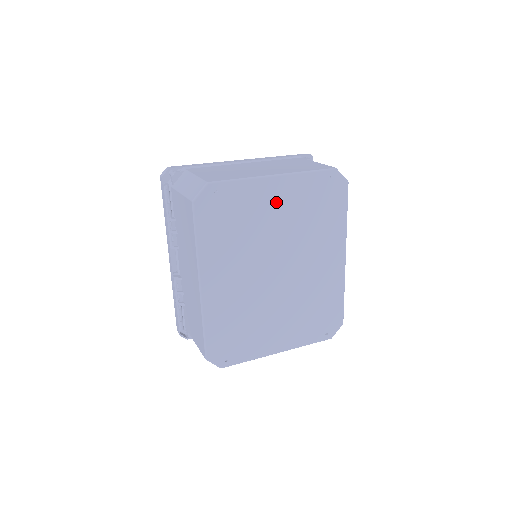
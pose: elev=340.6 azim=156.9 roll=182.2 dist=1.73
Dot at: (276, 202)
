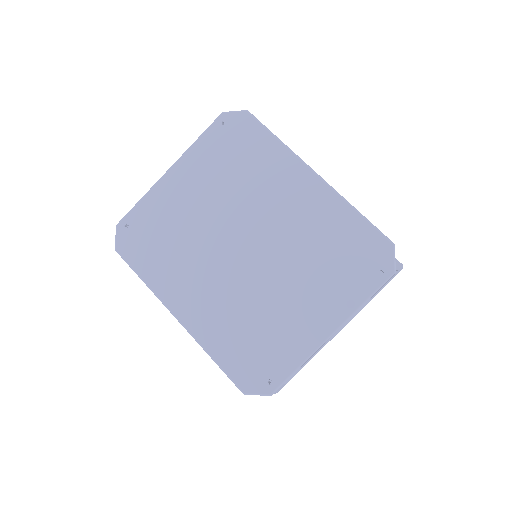
Dot at: (188, 189)
